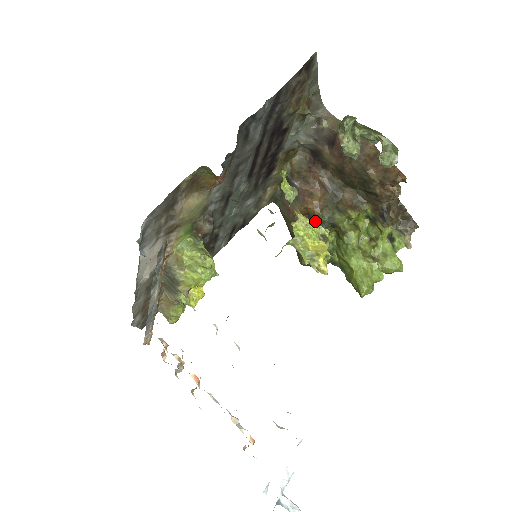
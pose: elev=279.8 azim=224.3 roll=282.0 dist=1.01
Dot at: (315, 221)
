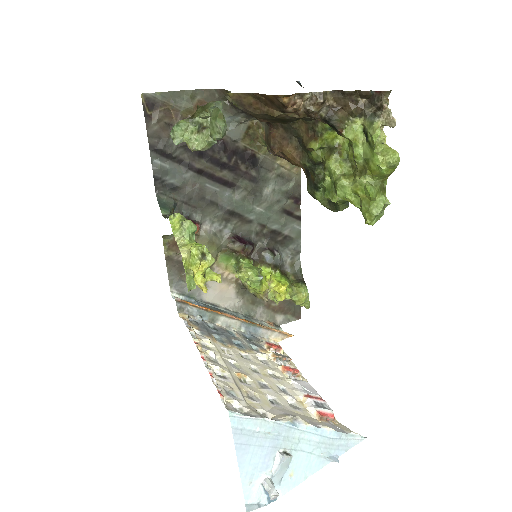
Dot at: (192, 246)
